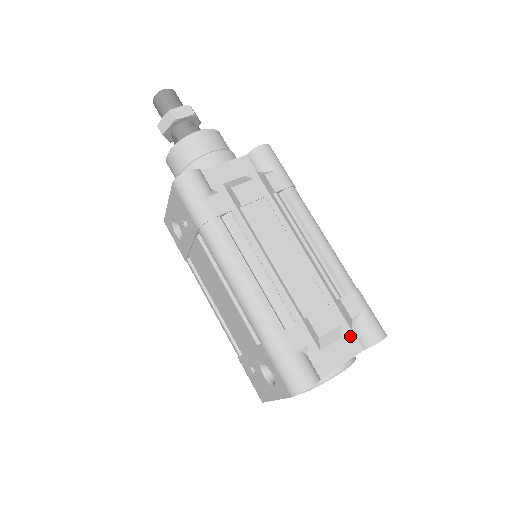
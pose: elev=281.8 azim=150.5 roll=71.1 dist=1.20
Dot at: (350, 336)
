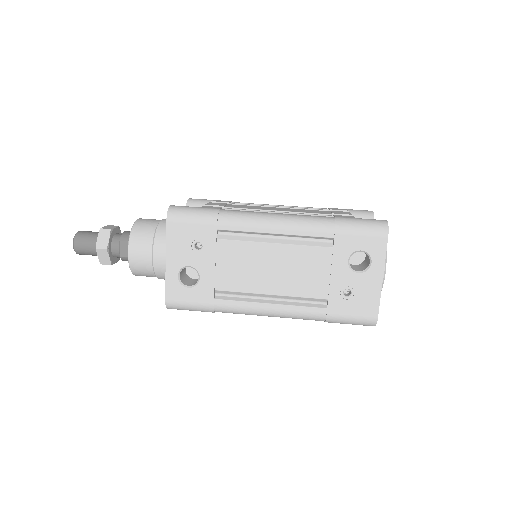
Dot at: occluded
